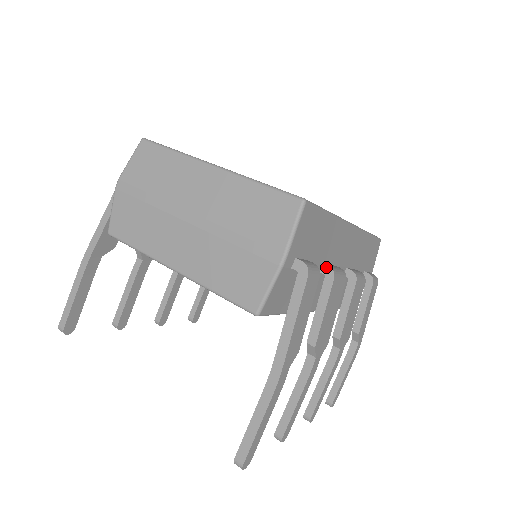
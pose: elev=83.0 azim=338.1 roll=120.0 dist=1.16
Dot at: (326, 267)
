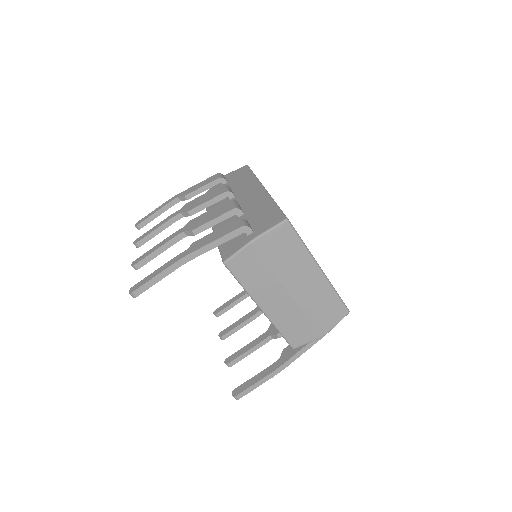
Dot at: occluded
